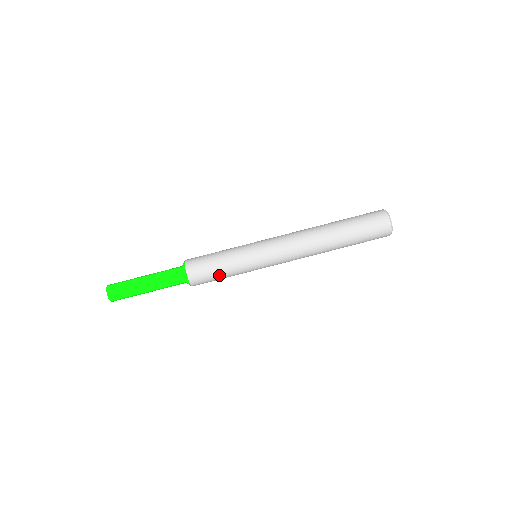
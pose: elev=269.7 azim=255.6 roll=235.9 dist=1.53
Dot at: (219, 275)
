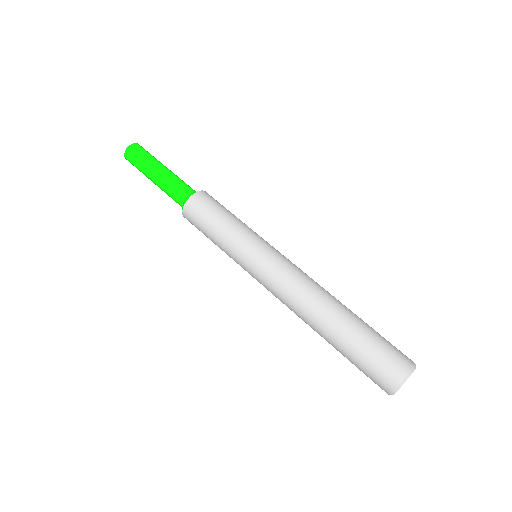
Dot at: (217, 218)
